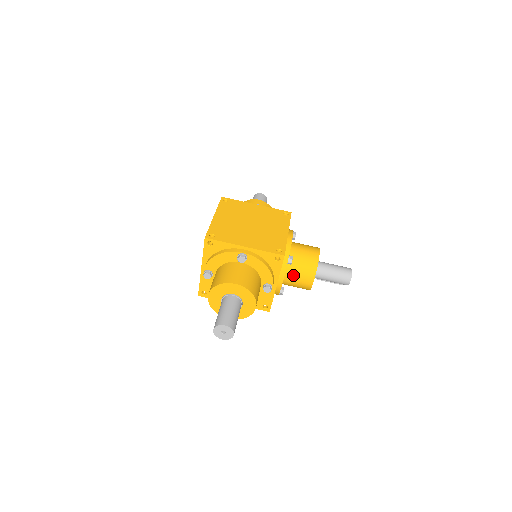
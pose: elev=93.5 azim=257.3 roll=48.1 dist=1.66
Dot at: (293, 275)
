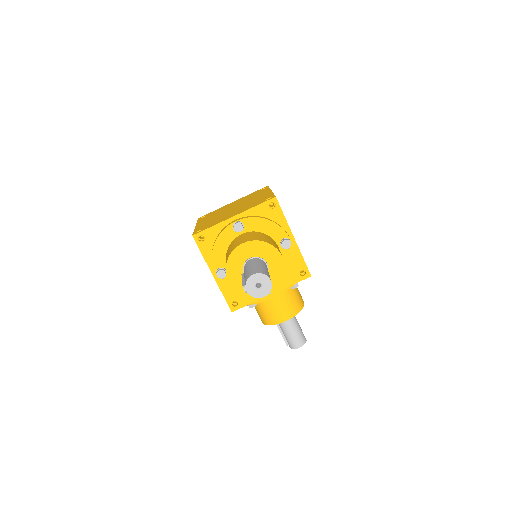
Dot at: (280, 299)
